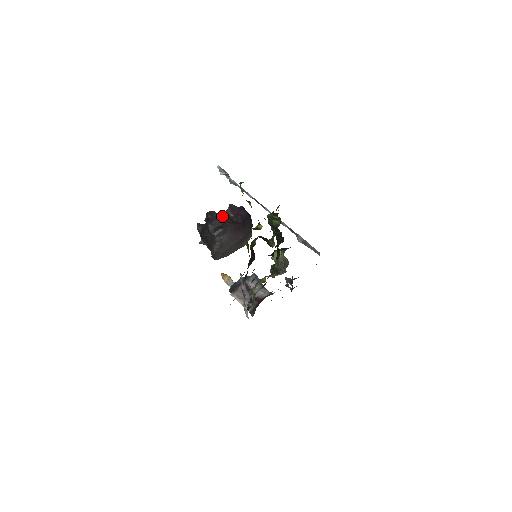
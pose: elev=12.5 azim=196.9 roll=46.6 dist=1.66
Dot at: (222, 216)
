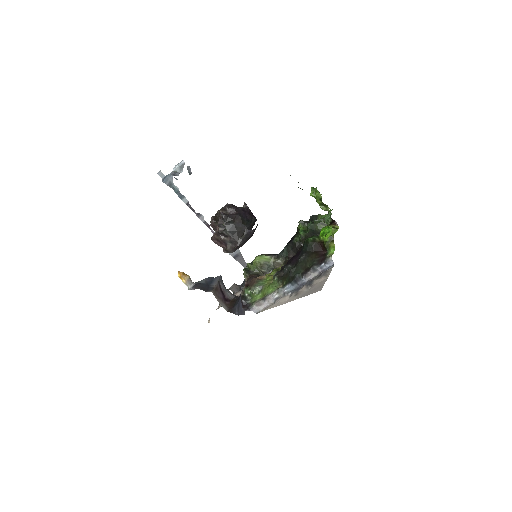
Dot at: (247, 211)
